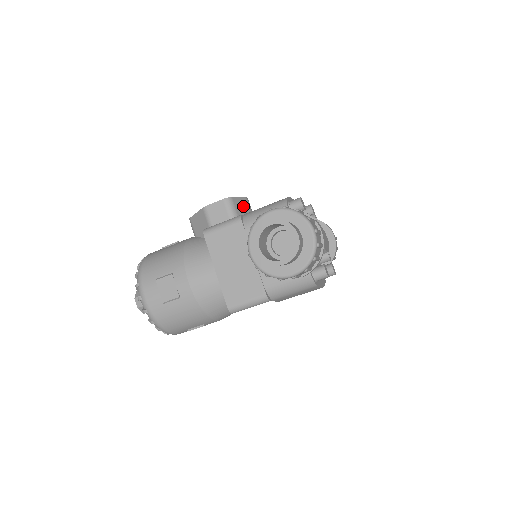
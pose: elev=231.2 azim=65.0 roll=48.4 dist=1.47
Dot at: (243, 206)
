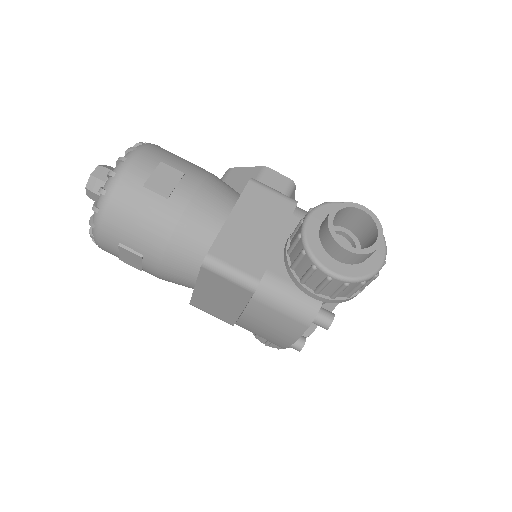
Dot at: occluded
